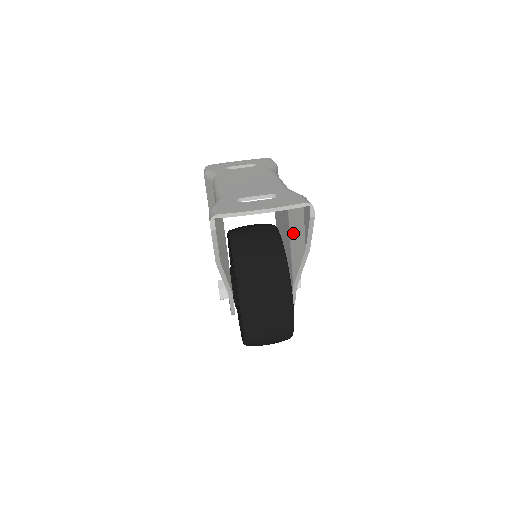
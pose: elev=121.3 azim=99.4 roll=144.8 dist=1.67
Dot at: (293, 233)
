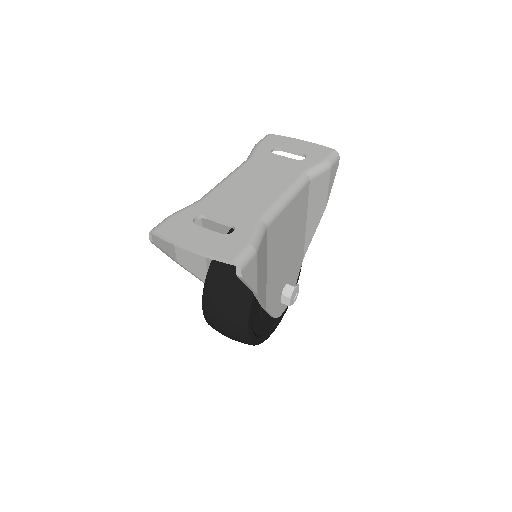
Dot at: occluded
